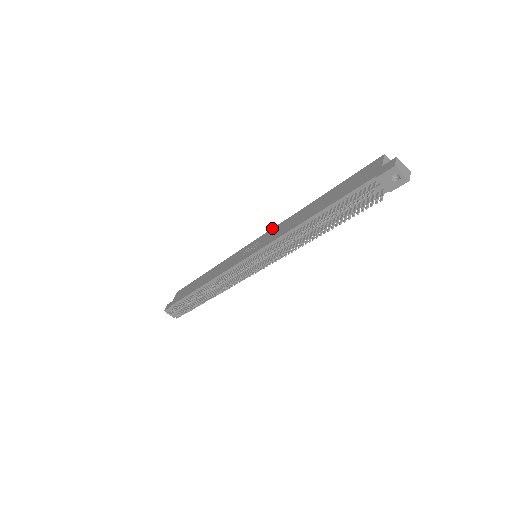
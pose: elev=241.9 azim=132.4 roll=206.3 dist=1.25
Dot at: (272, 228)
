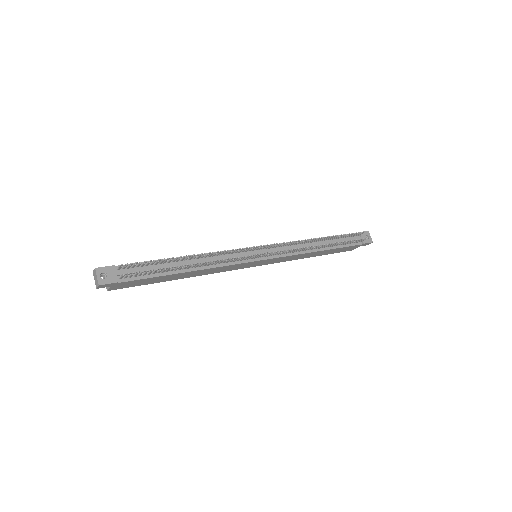
Dot at: occluded
